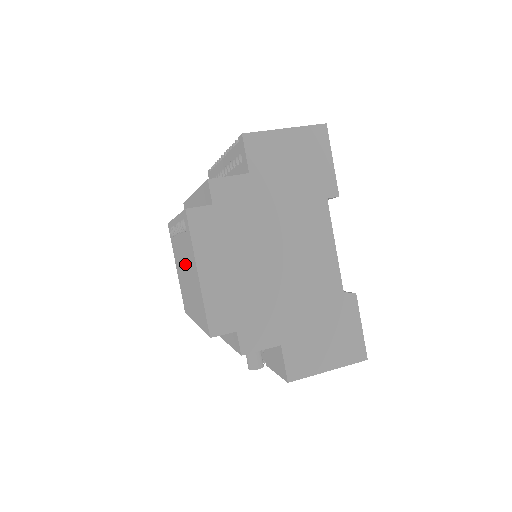
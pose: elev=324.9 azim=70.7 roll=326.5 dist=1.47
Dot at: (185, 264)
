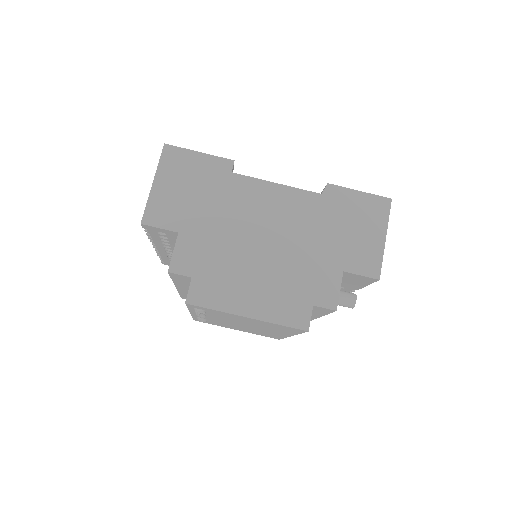
Dot at: occluded
